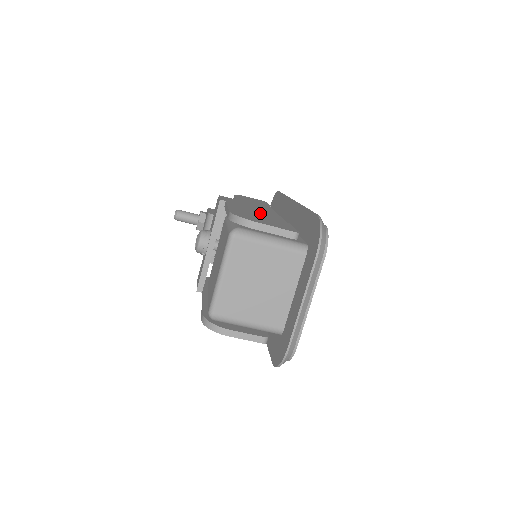
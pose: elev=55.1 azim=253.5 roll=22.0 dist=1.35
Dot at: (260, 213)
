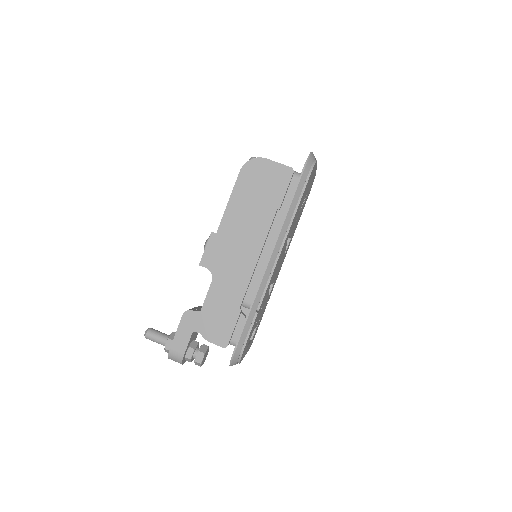
Dot at: occluded
